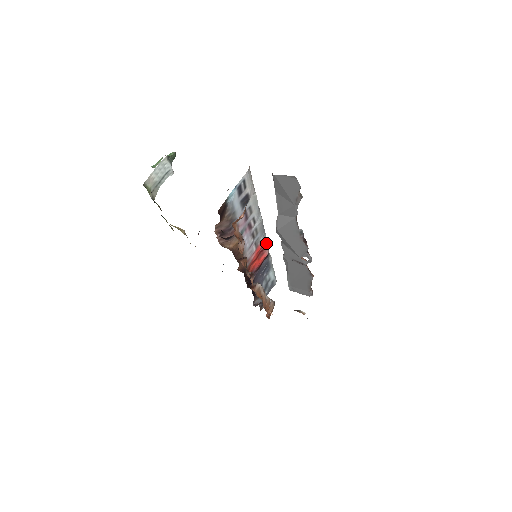
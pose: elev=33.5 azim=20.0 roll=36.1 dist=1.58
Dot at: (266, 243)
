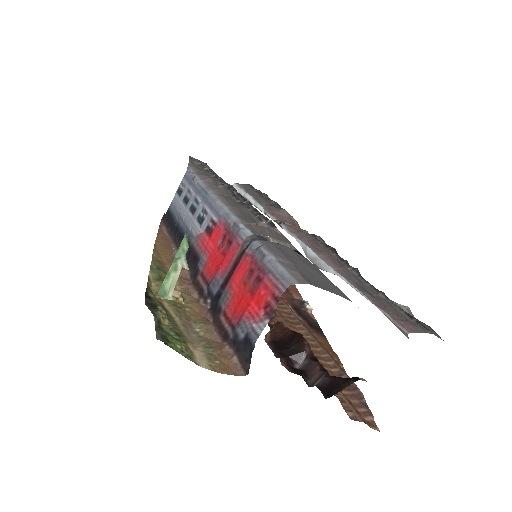
Dot at: occluded
